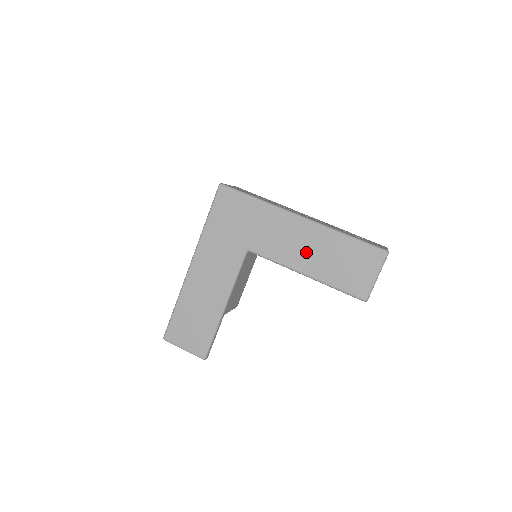
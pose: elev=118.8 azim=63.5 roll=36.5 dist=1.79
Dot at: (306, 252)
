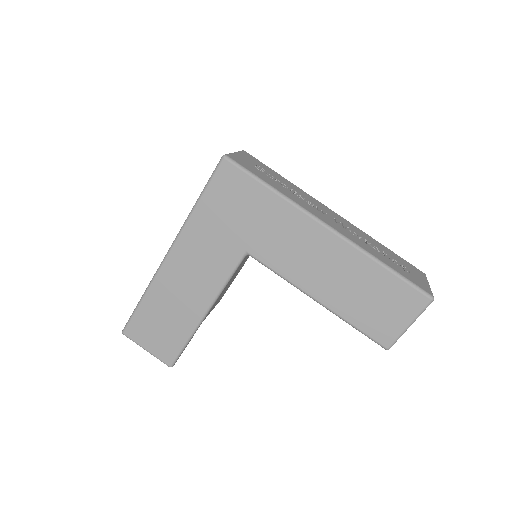
Dot at: (325, 274)
